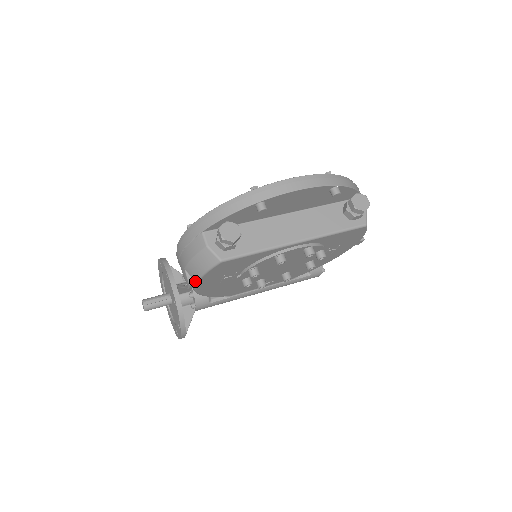
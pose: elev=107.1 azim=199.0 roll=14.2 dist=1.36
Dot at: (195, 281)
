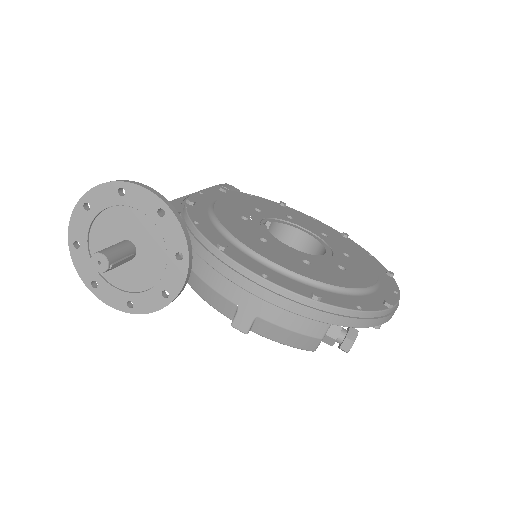
Dot at: (253, 331)
